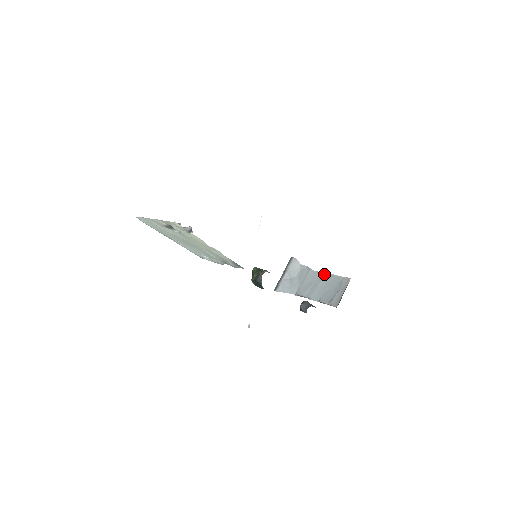
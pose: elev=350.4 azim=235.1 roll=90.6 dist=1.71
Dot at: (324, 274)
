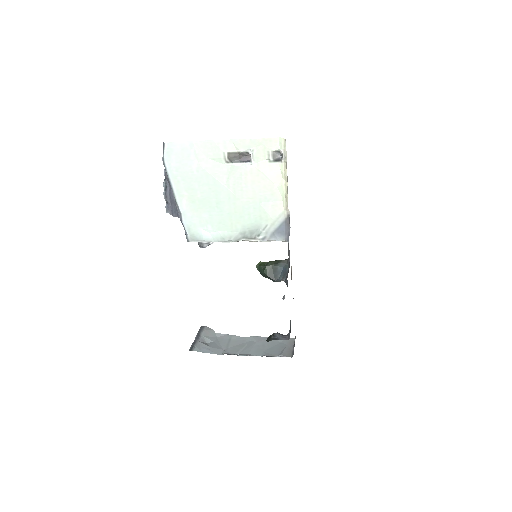
Dot at: (256, 337)
